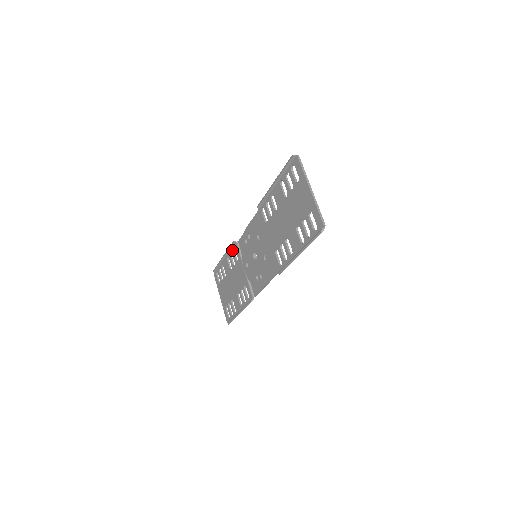
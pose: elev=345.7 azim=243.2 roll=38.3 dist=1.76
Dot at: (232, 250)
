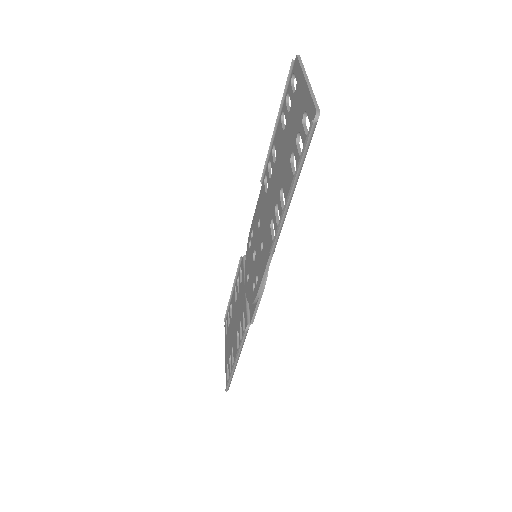
Dot at: (239, 271)
